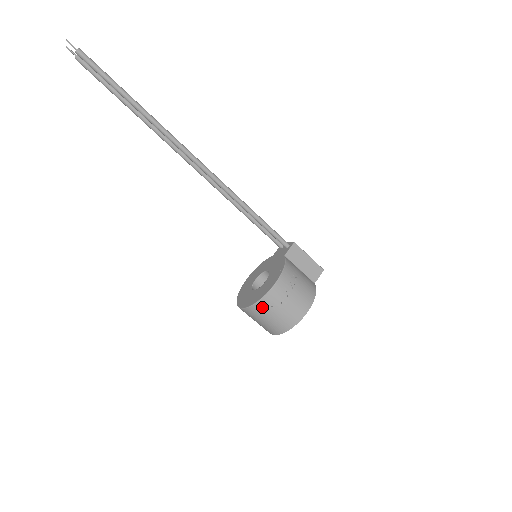
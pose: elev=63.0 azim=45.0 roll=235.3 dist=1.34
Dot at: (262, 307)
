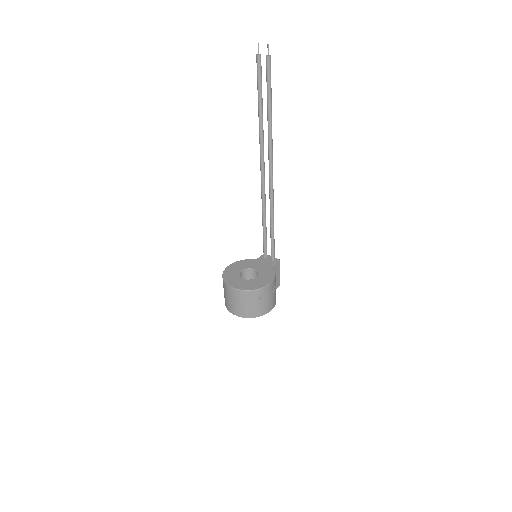
Dot at: (253, 295)
